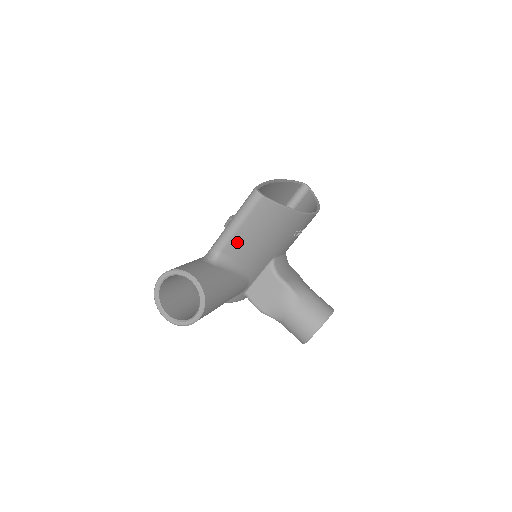
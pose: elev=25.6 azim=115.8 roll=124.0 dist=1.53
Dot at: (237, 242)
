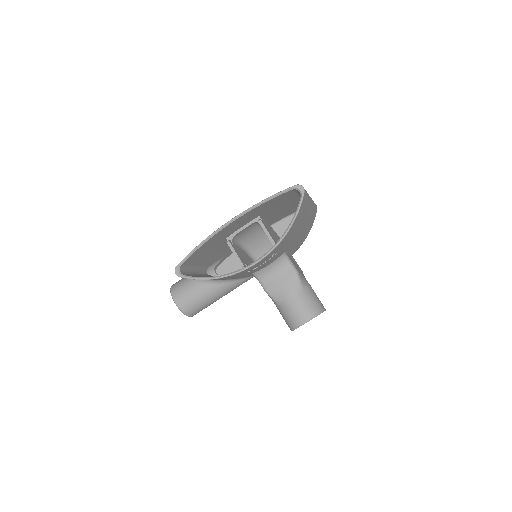
Dot at: occluded
